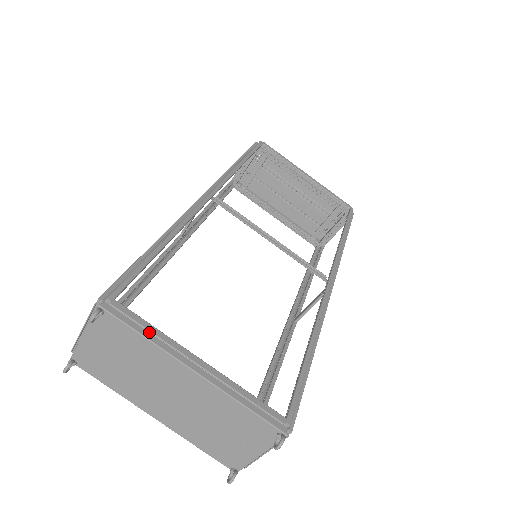
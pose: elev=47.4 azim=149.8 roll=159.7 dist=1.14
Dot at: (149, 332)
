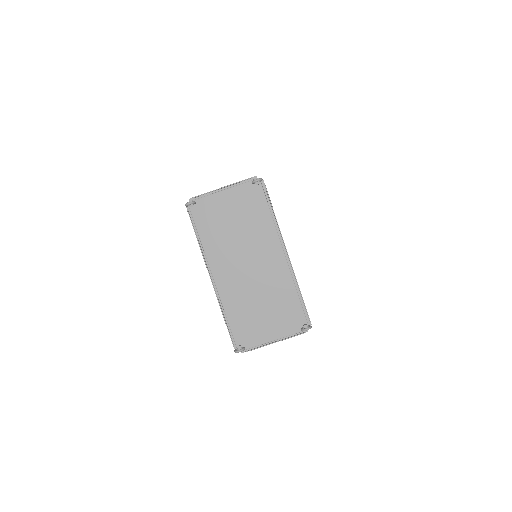
Dot at: (271, 215)
